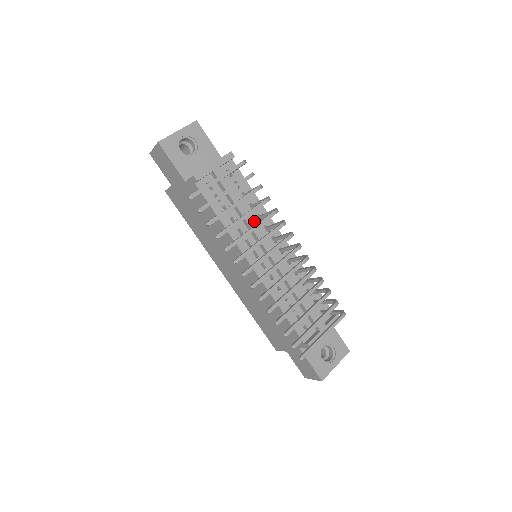
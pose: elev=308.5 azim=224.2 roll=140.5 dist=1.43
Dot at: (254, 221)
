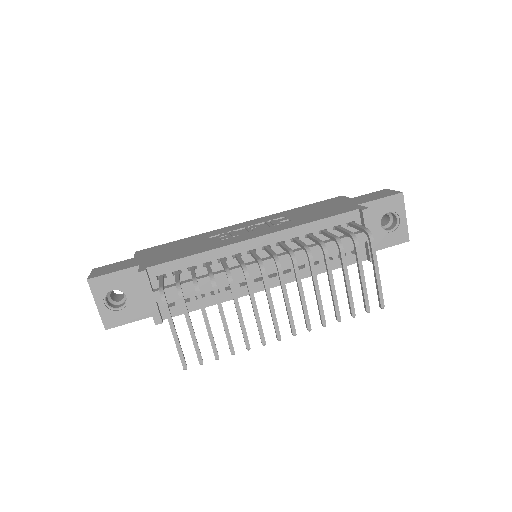
Dot at: (224, 274)
